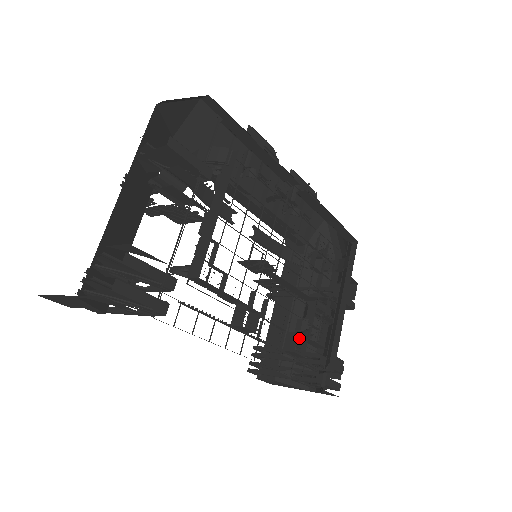
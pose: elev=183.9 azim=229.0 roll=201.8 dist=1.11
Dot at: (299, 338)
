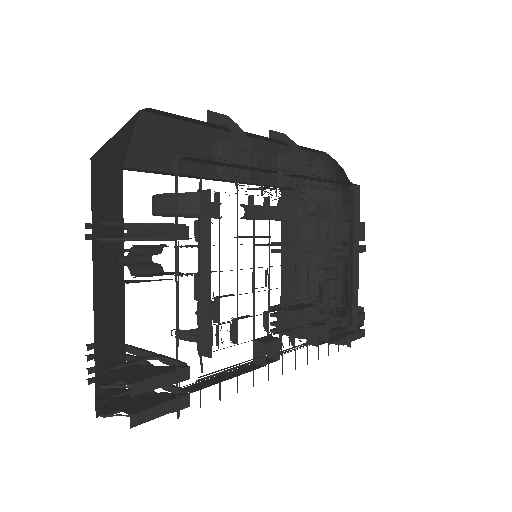
Dot at: (319, 322)
